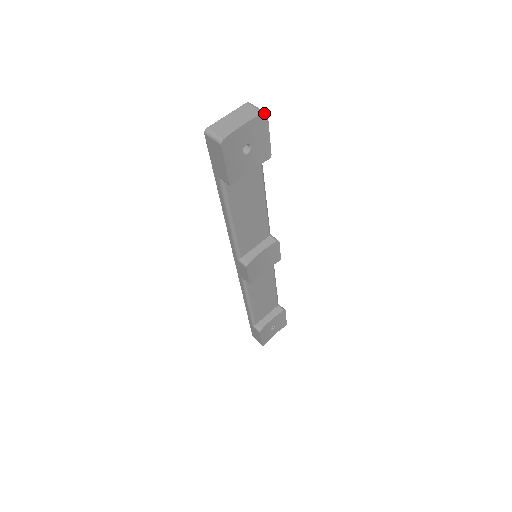
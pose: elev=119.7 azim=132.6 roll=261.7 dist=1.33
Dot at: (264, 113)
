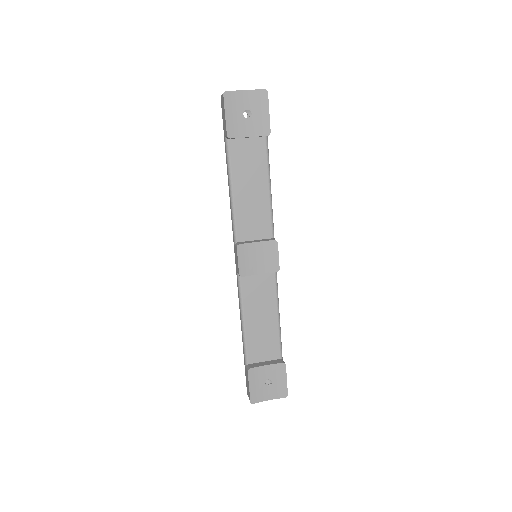
Dot at: (265, 90)
